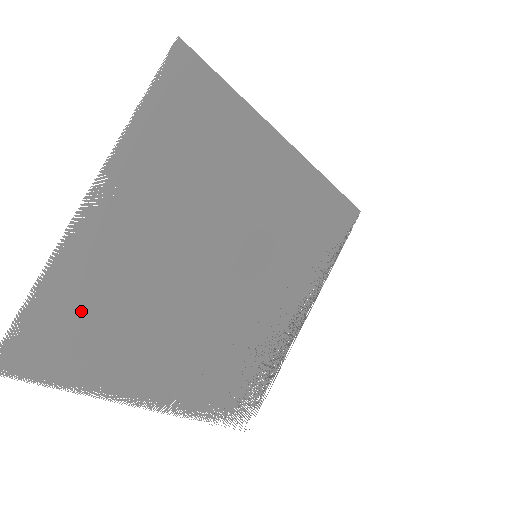
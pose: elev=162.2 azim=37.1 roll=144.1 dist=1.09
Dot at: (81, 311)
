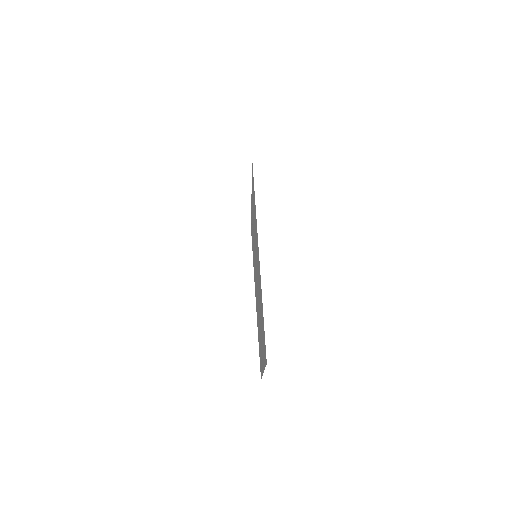
Dot at: occluded
